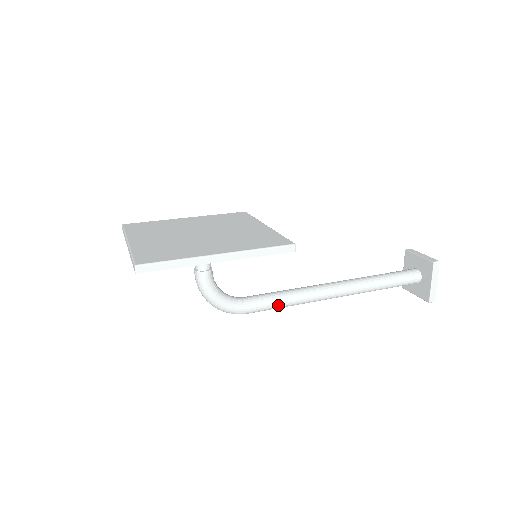
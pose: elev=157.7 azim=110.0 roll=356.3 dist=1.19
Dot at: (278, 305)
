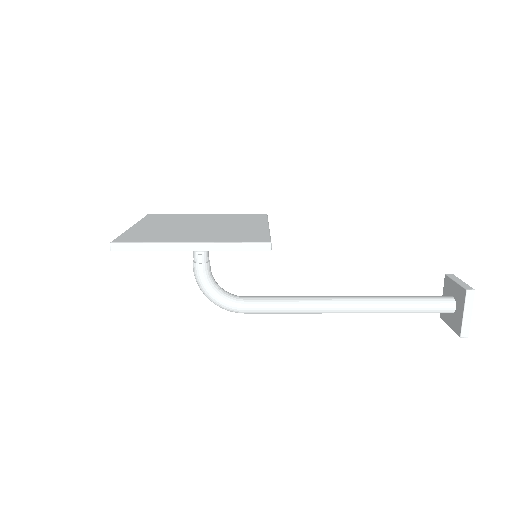
Dot at: (276, 310)
